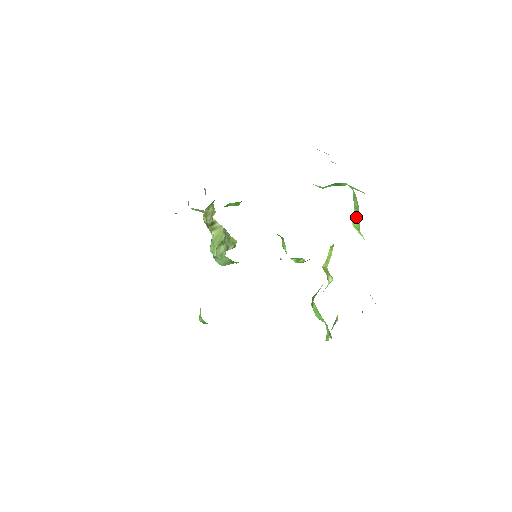
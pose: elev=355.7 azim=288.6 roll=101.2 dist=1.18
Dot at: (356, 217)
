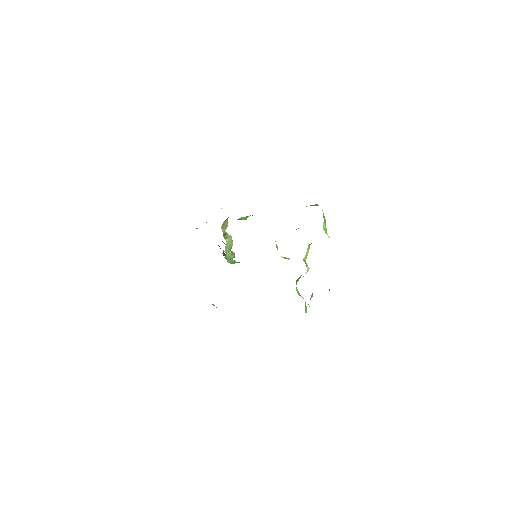
Dot at: (325, 225)
